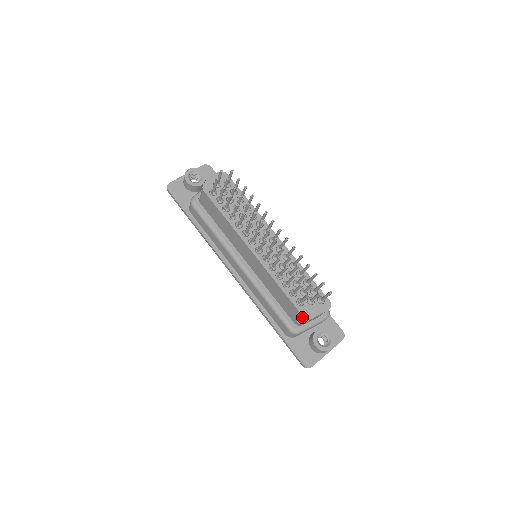
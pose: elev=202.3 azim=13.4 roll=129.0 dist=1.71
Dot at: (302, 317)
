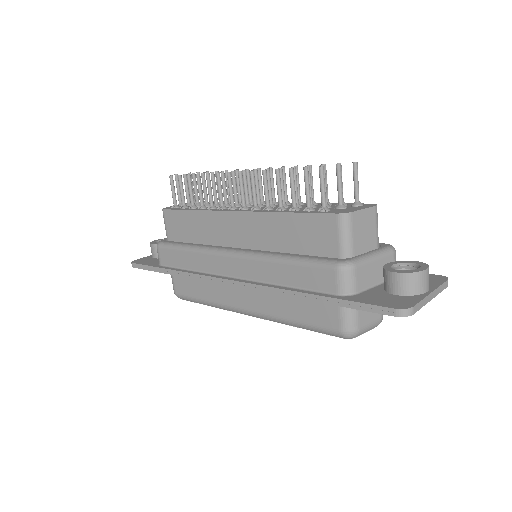
Dot at: (336, 218)
